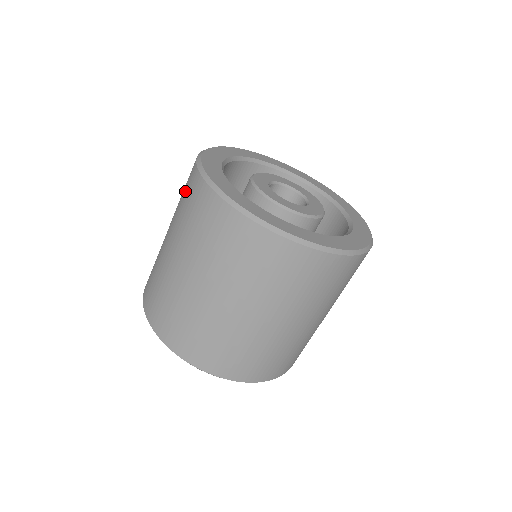
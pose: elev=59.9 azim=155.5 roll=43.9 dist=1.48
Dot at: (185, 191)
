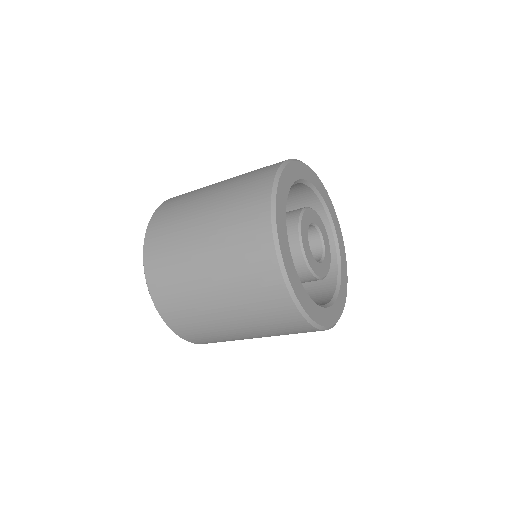
Dot at: (249, 187)
